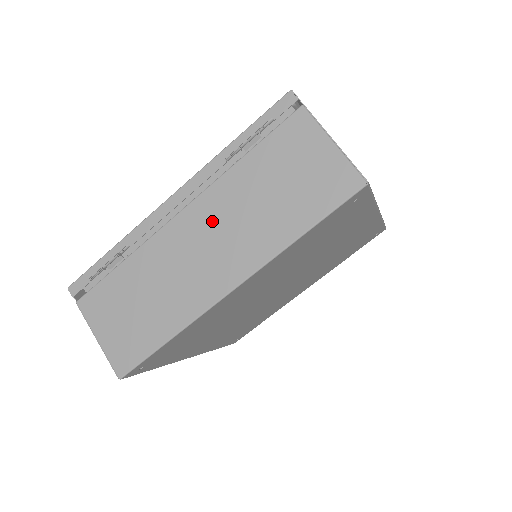
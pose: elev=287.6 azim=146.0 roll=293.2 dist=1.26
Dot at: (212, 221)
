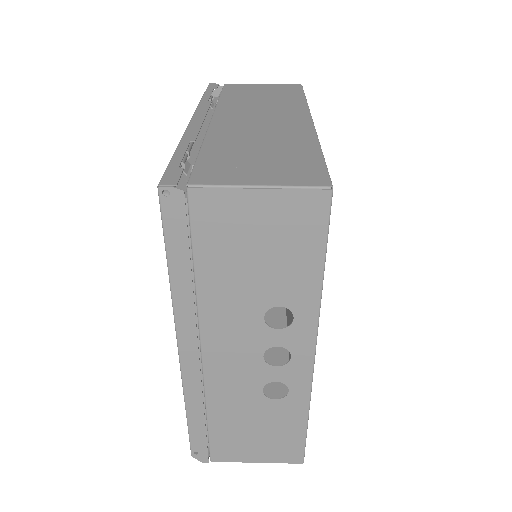
Dot at: (244, 113)
